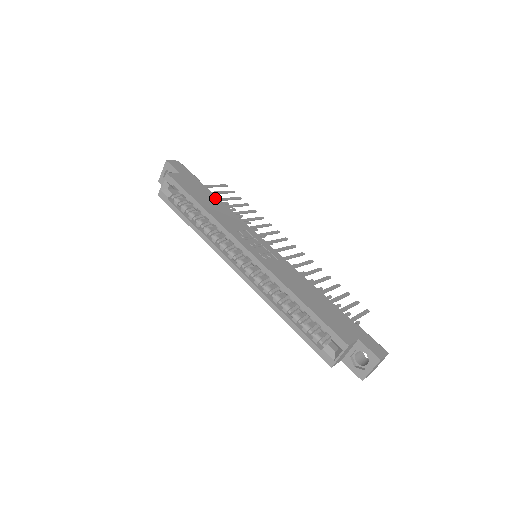
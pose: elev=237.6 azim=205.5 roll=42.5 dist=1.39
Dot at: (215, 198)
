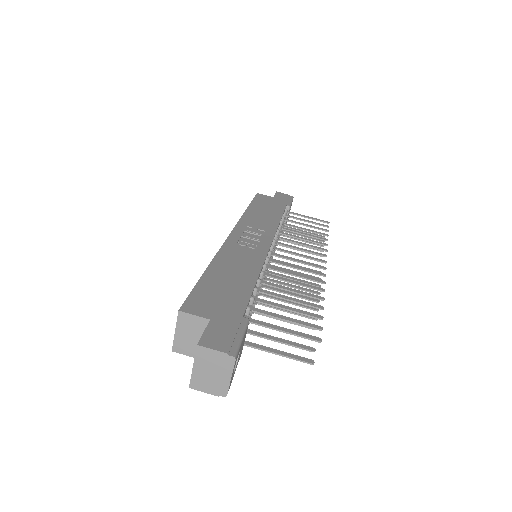
Dot at: (278, 213)
